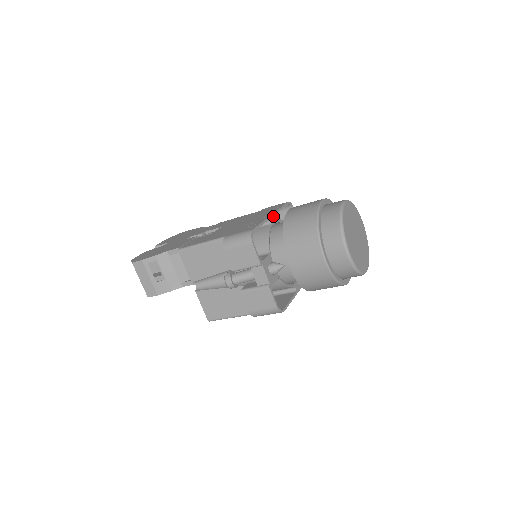
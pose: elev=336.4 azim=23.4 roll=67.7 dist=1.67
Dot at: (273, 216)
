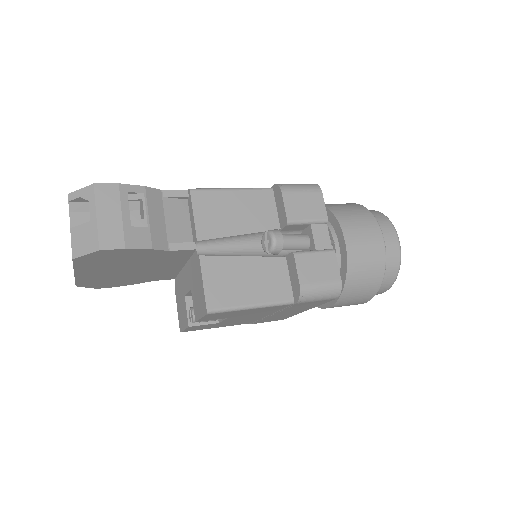
Dot at: occluded
